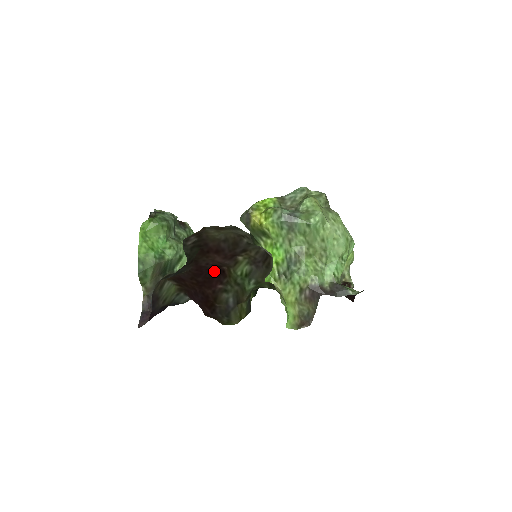
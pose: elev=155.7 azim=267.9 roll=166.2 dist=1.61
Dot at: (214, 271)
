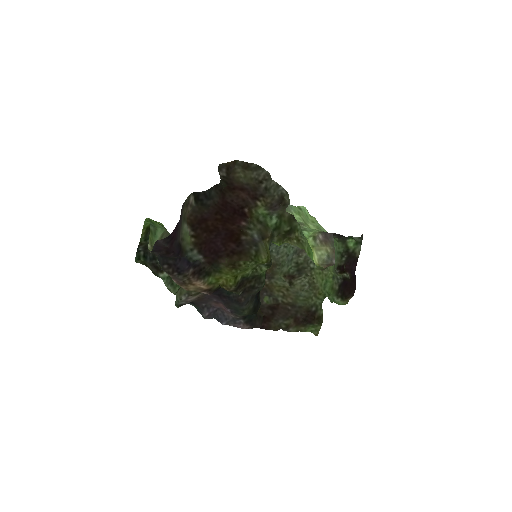
Dot at: (237, 211)
